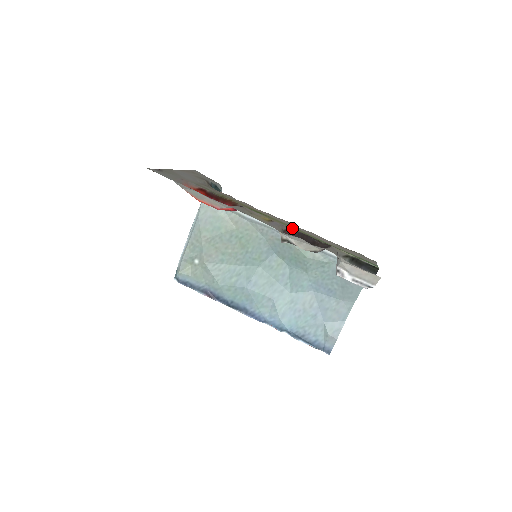
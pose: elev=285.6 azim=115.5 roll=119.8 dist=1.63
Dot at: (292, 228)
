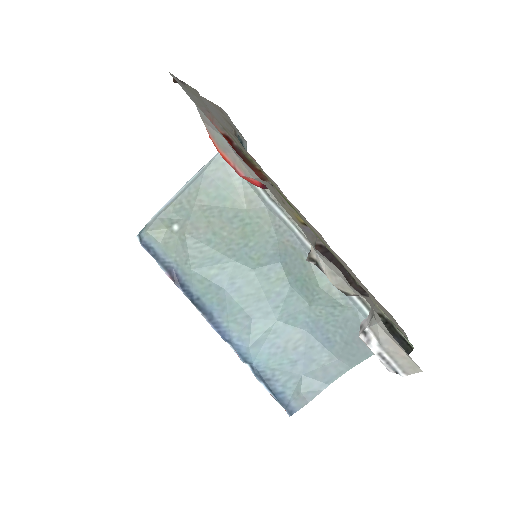
Dot at: (326, 246)
